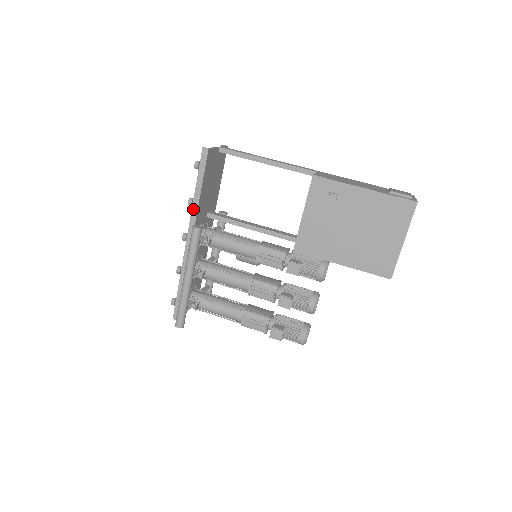
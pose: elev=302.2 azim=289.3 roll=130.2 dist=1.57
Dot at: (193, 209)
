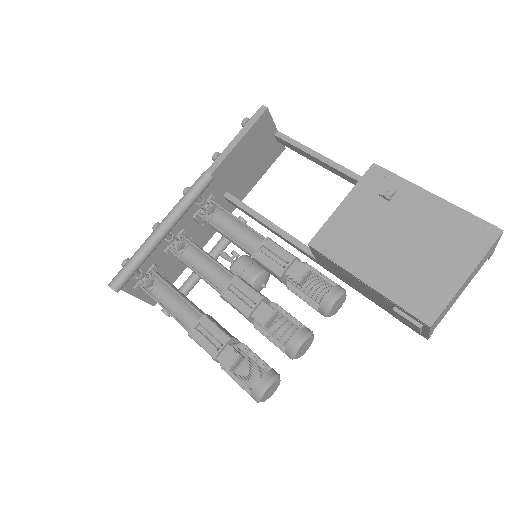
Dot at: (215, 162)
